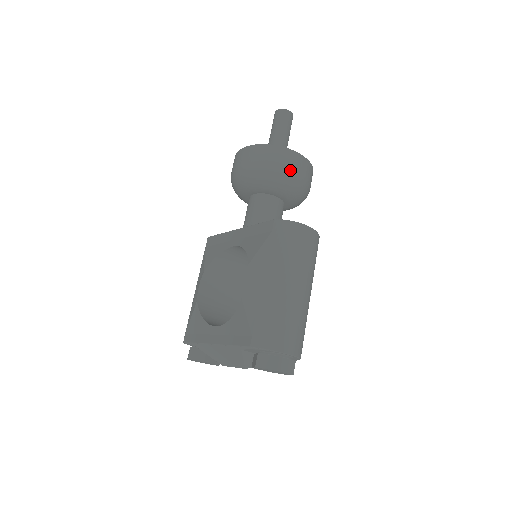
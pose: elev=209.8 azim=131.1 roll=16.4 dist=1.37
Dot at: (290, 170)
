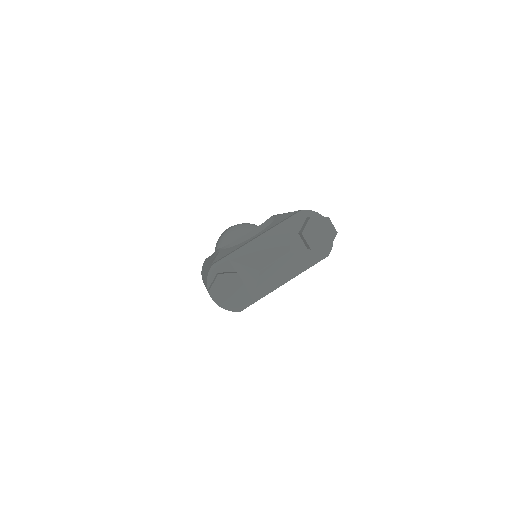
Dot at: occluded
